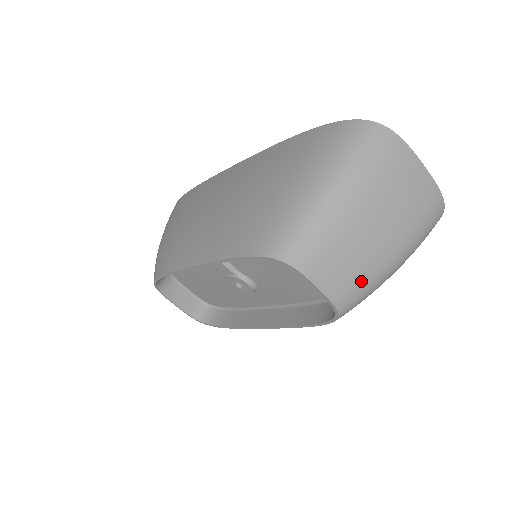
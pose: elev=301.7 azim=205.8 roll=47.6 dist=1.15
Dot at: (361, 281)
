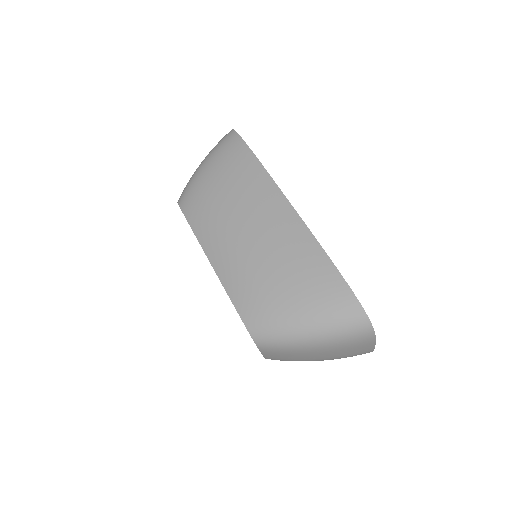
Dot at: occluded
